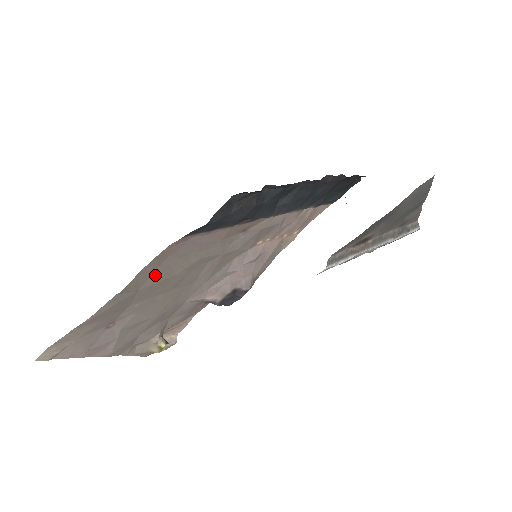
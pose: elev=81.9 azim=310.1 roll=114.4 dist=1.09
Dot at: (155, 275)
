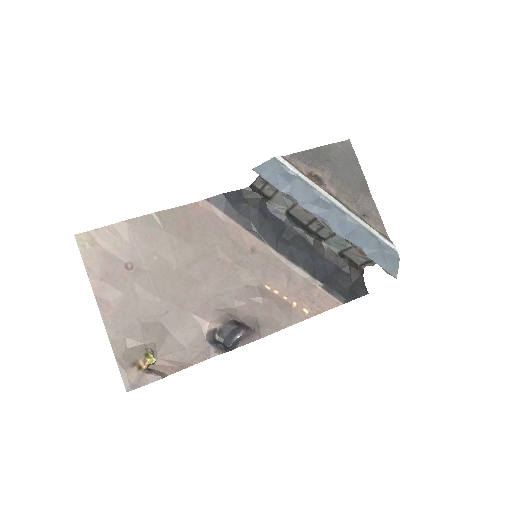
Dot at: (179, 227)
